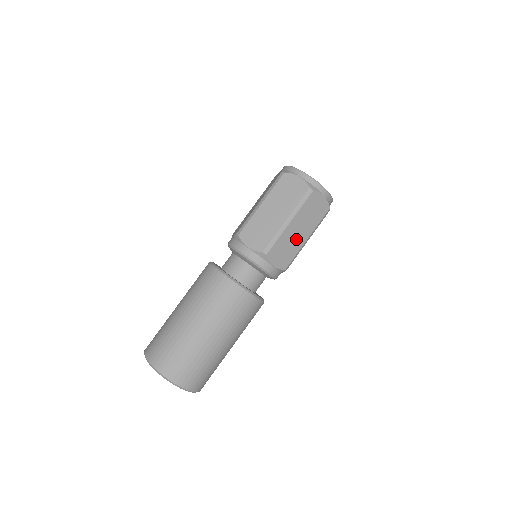
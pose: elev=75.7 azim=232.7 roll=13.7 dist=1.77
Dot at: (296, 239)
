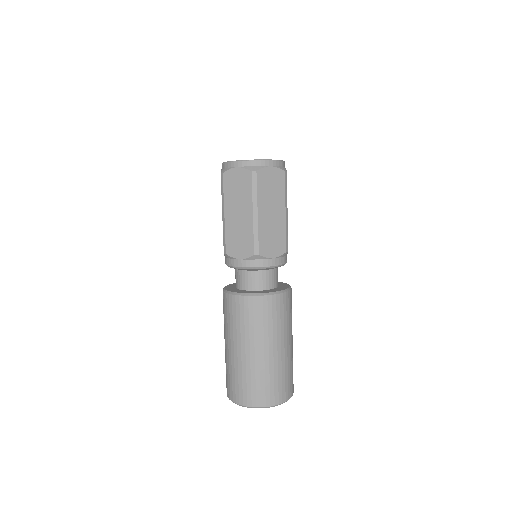
Dot at: (275, 221)
